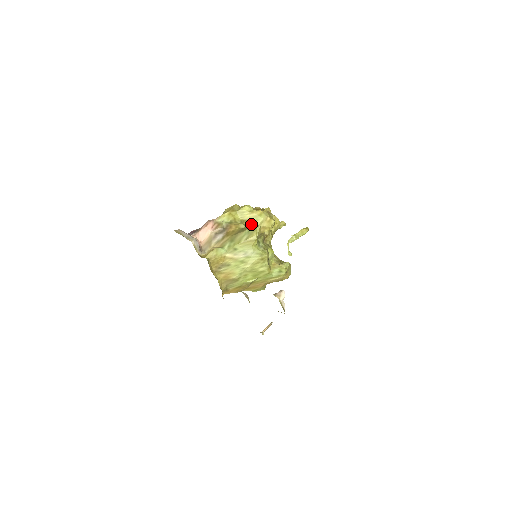
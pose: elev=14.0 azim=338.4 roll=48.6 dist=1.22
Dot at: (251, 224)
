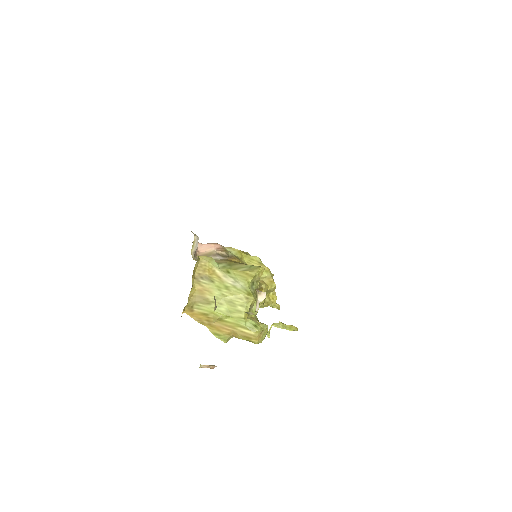
Dot at: occluded
